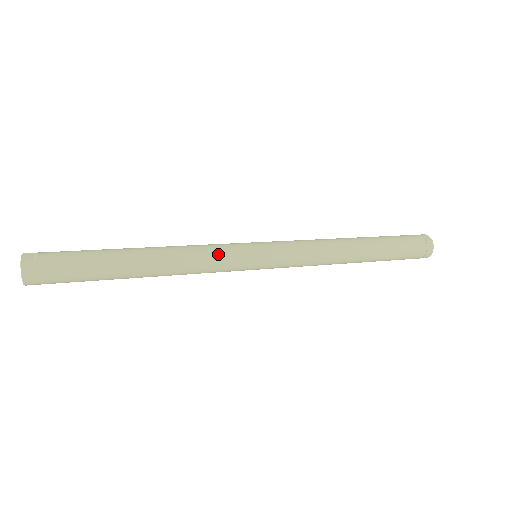
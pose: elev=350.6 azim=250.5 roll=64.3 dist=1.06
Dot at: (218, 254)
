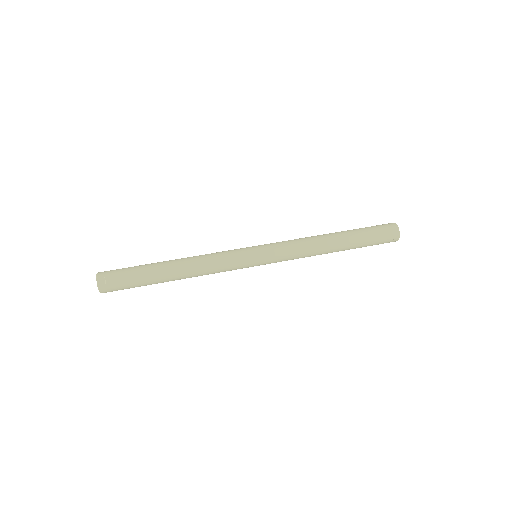
Dot at: (227, 267)
